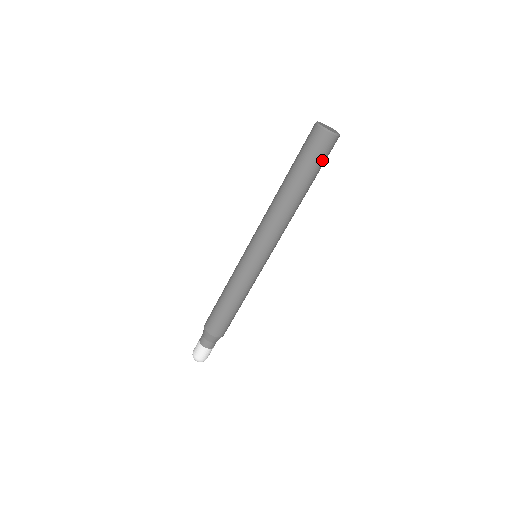
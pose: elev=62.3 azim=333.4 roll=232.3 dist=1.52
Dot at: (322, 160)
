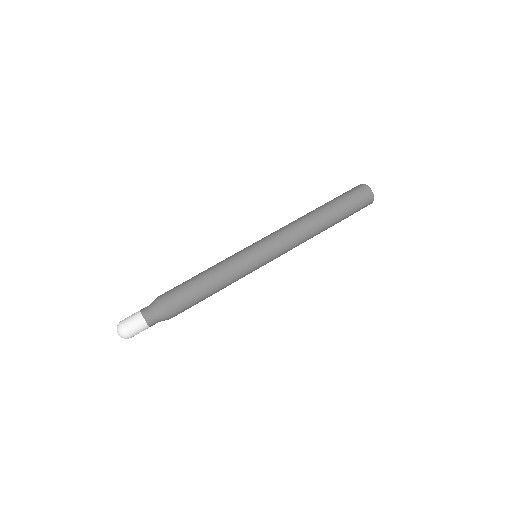
Dot at: (350, 197)
